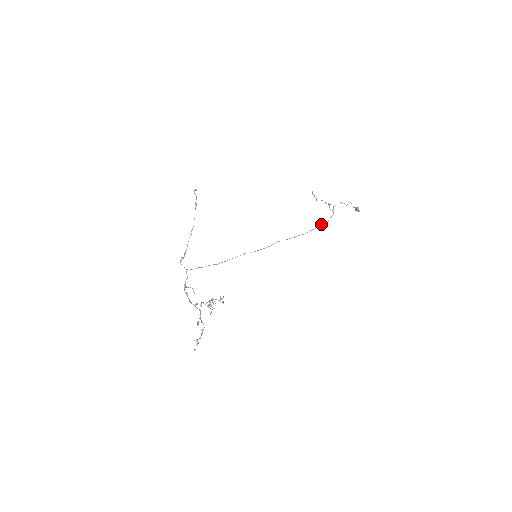
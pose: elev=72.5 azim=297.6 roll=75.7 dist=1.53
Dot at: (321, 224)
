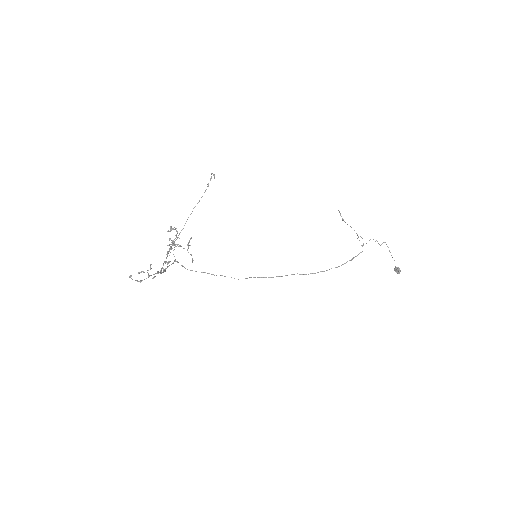
Dot at: occluded
